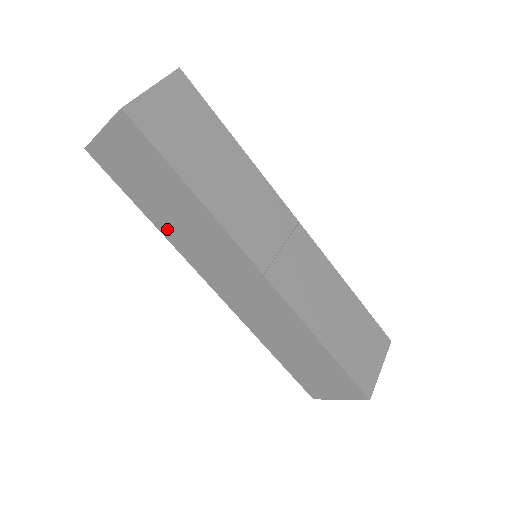
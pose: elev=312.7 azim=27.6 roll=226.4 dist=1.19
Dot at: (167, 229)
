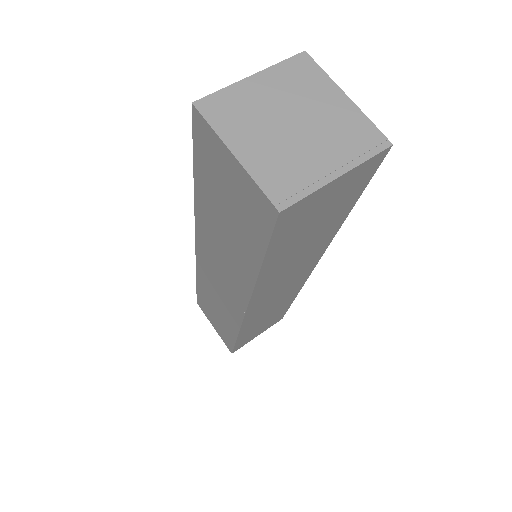
Dot at: (203, 211)
